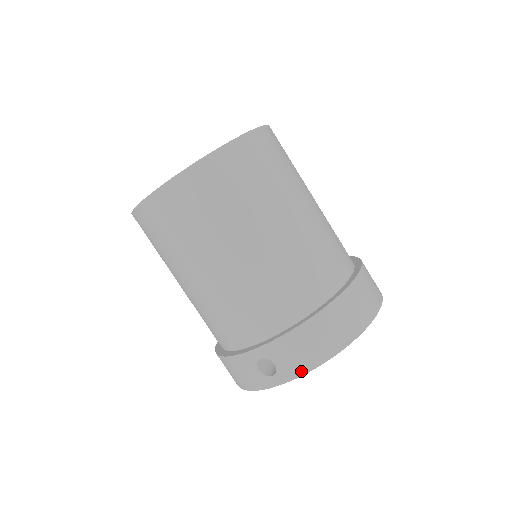
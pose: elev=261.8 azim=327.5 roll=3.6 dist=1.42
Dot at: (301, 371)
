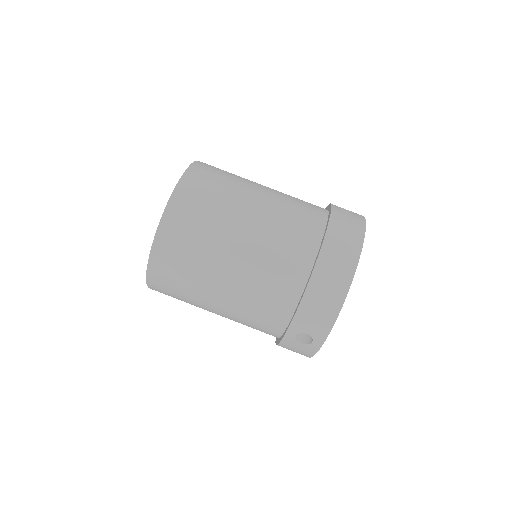
Dot at: (328, 328)
